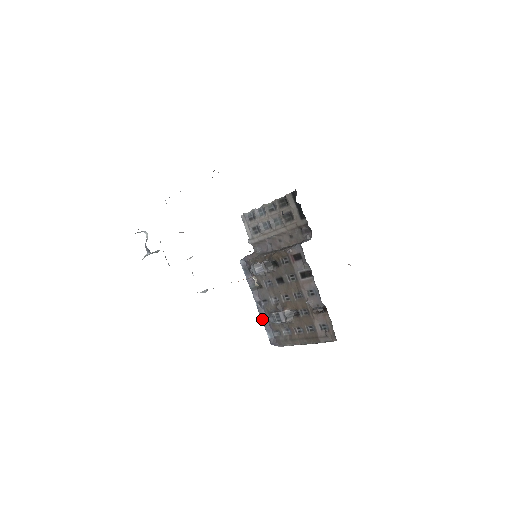
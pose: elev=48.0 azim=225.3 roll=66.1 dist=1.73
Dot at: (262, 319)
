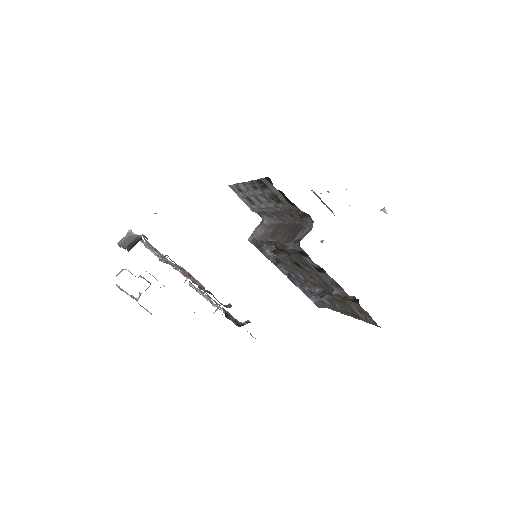
Dot at: occluded
